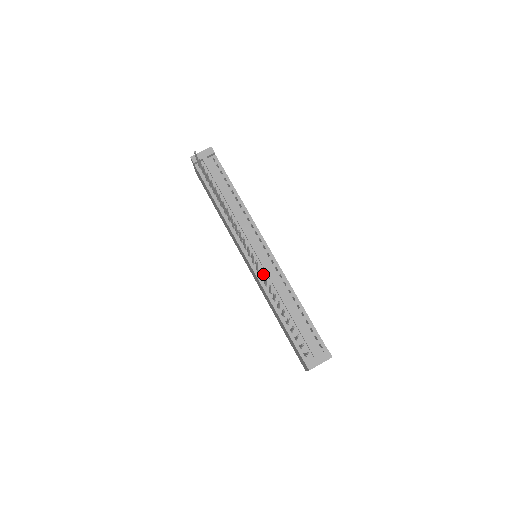
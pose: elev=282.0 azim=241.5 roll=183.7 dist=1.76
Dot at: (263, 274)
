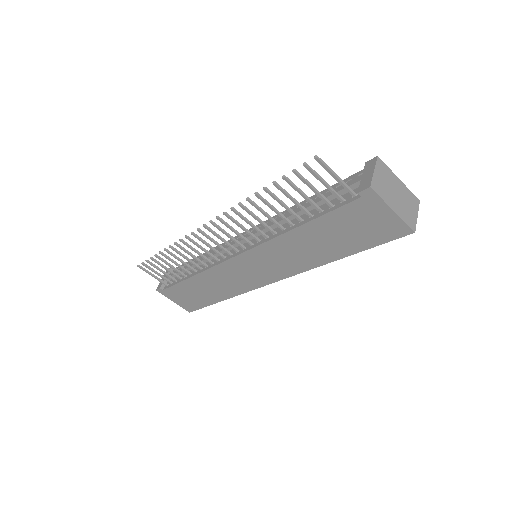
Dot at: (259, 239)
